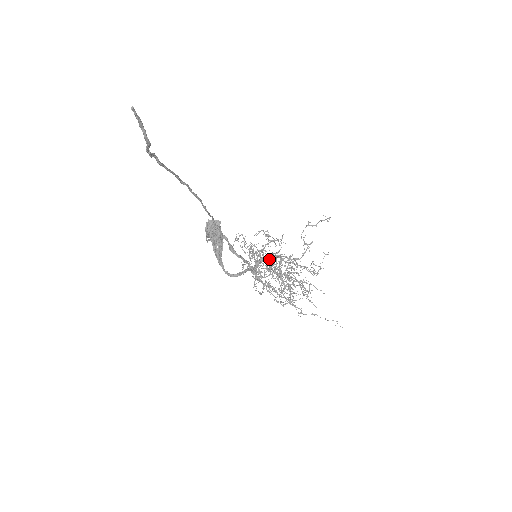
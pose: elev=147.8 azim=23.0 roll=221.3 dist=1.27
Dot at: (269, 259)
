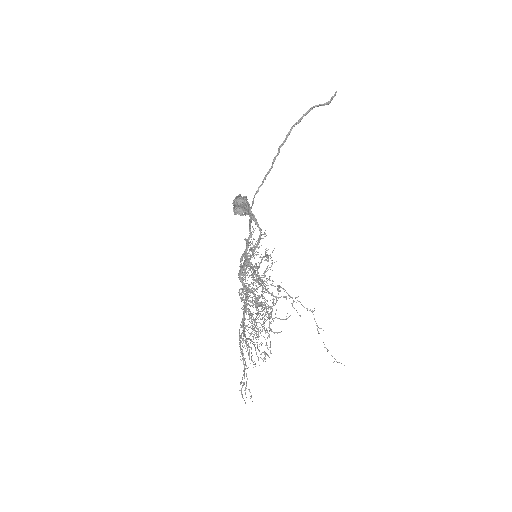
Dot at: occluded
